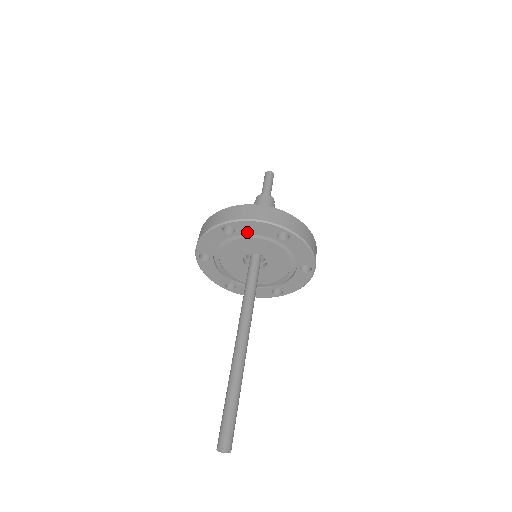
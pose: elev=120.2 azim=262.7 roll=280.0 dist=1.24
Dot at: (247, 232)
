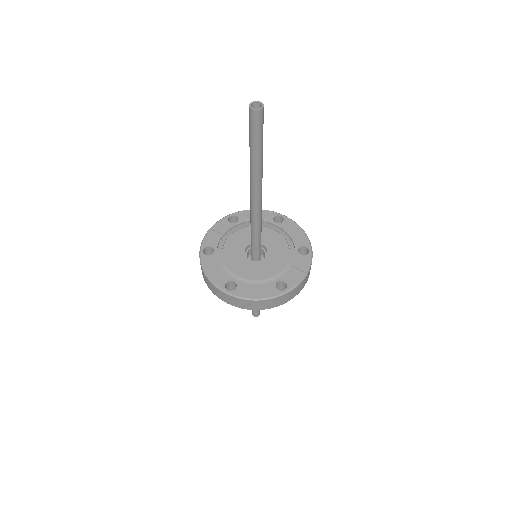
Dot at: (249, 220)
